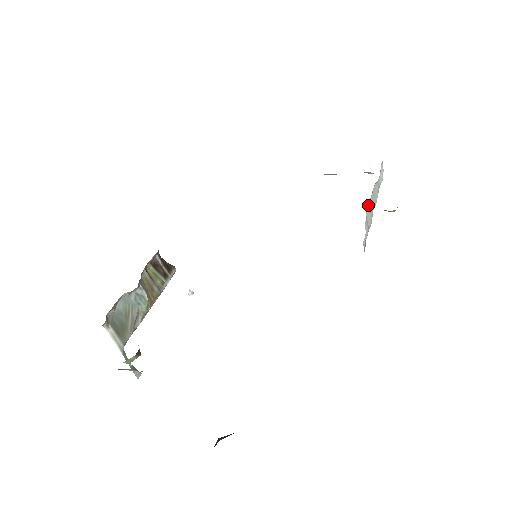
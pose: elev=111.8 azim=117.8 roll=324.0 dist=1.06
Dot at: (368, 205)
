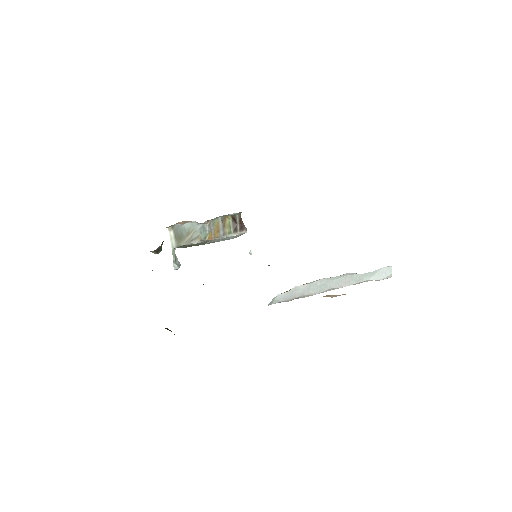
Dot at: (319, 280)
